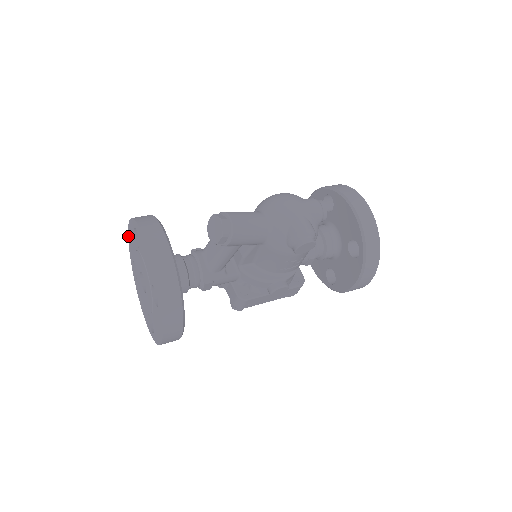
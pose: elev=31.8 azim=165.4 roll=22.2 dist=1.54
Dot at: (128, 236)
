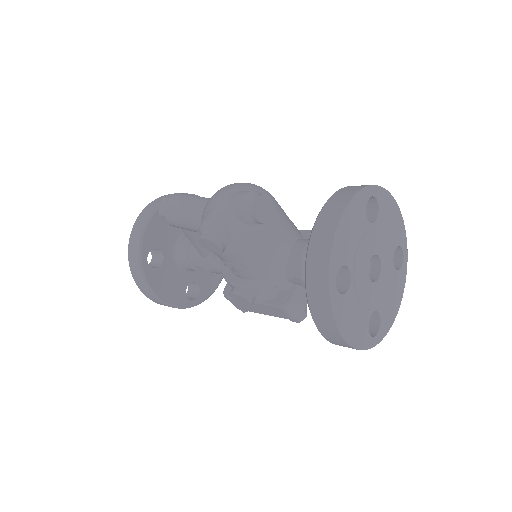
Dot at: occluded
